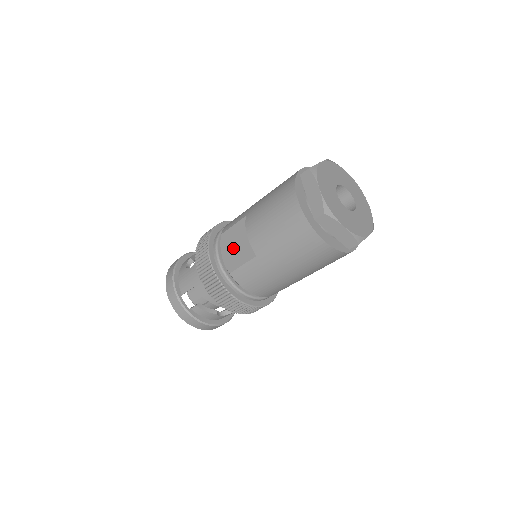
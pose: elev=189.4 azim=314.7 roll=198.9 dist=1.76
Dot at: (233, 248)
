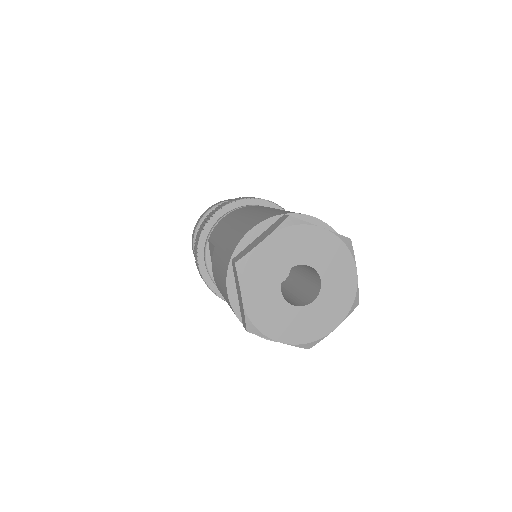
Dot at: occluded
